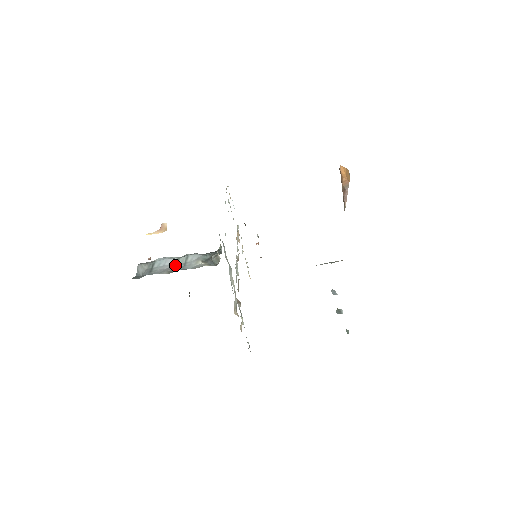
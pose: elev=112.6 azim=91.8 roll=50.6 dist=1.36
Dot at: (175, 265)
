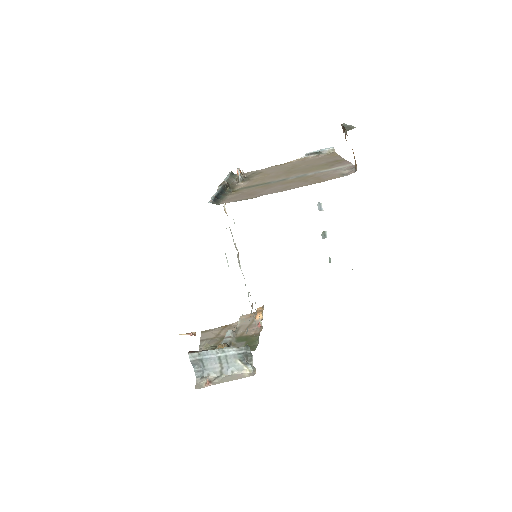
Dot at: (220, 362)
